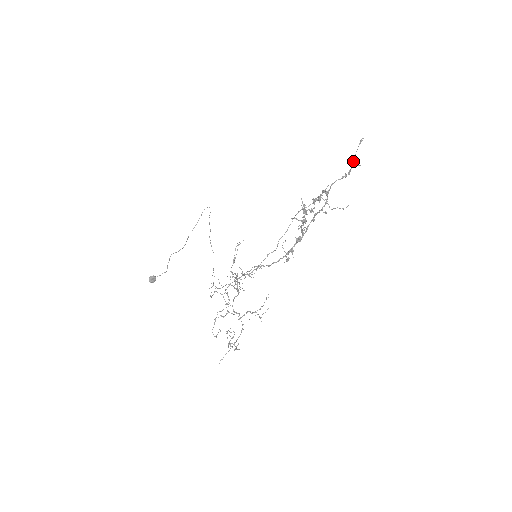
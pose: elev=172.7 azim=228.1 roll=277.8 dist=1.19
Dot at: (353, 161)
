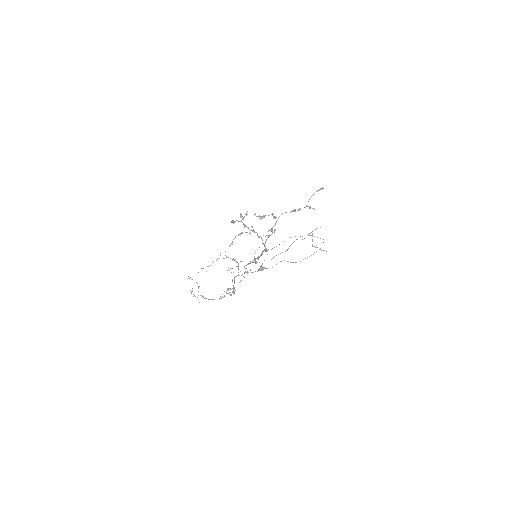
Dot at: occluded
